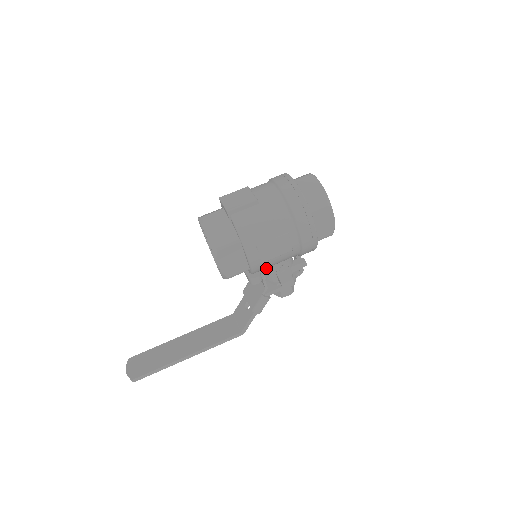
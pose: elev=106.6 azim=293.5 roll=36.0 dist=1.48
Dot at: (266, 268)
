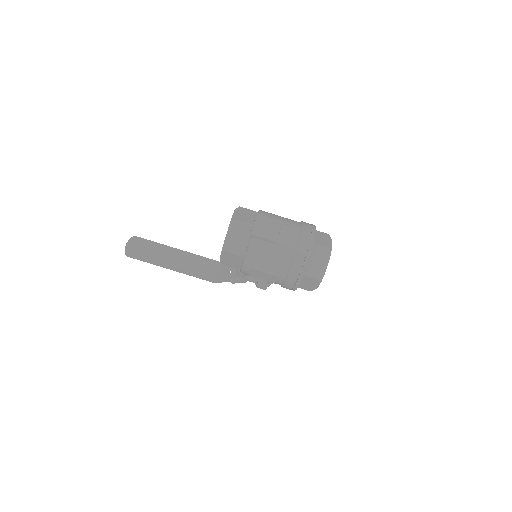
Dot at: occluded
